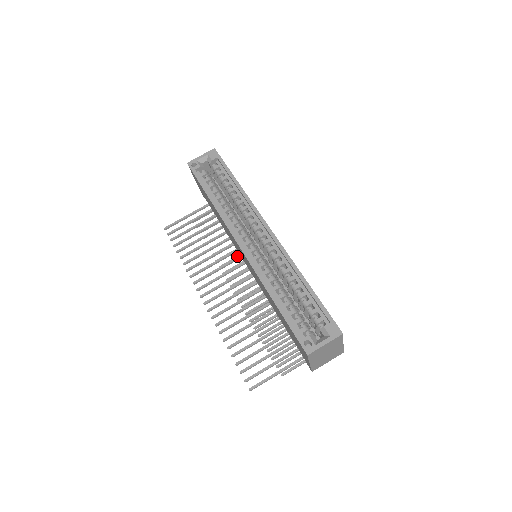
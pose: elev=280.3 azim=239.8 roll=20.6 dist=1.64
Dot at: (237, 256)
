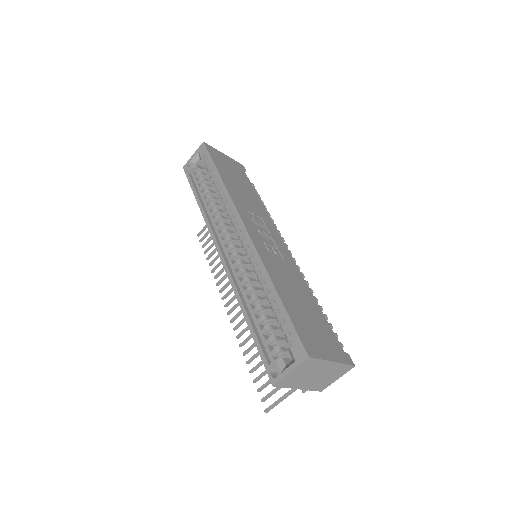
Dot at: occluded
